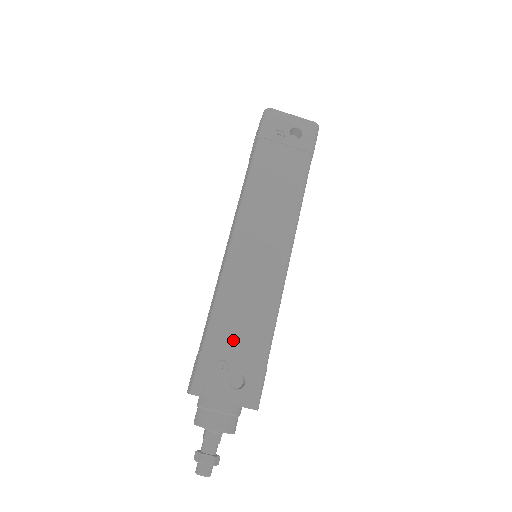
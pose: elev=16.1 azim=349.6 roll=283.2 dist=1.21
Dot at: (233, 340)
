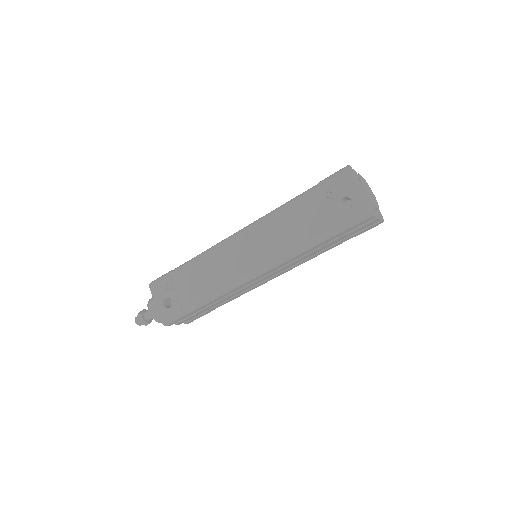
Dot at: (184, 283)
